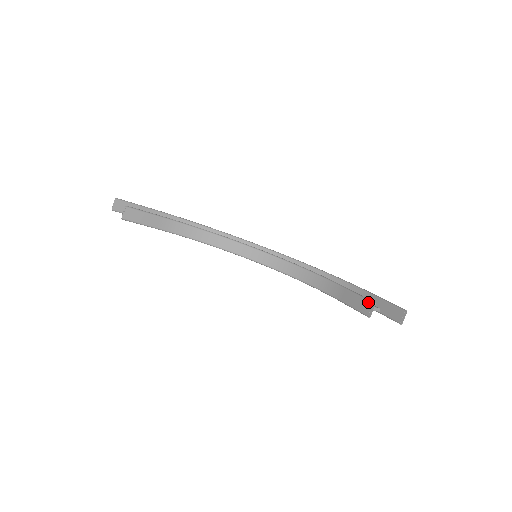
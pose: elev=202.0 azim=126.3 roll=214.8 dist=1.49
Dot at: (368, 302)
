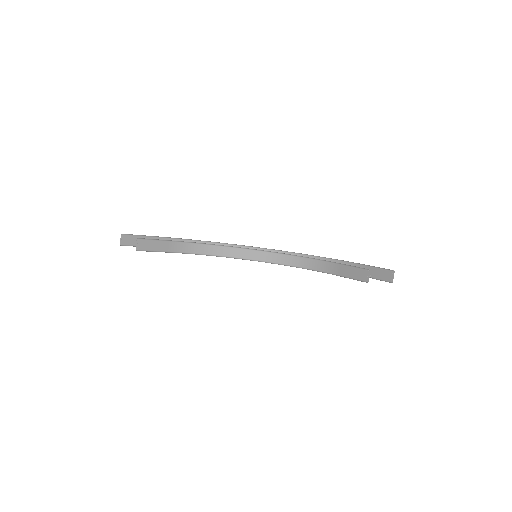
Dot at: (364, 270)
